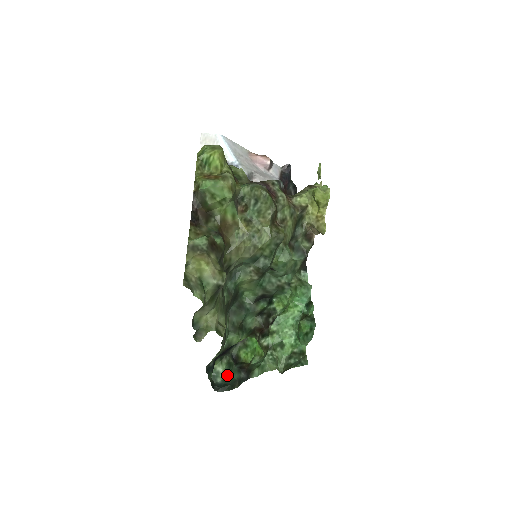
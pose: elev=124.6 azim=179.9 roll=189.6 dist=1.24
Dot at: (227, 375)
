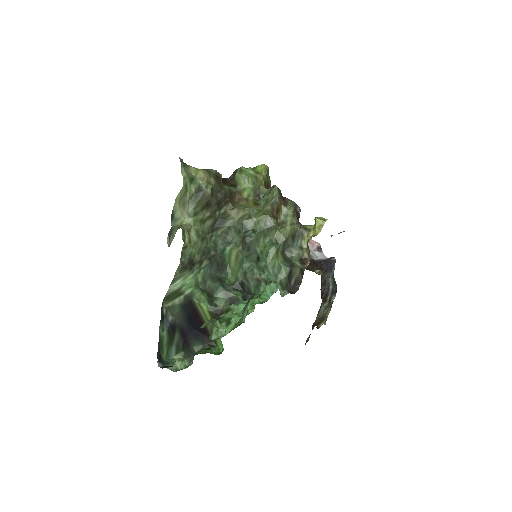
Dot at: (178, 370)
